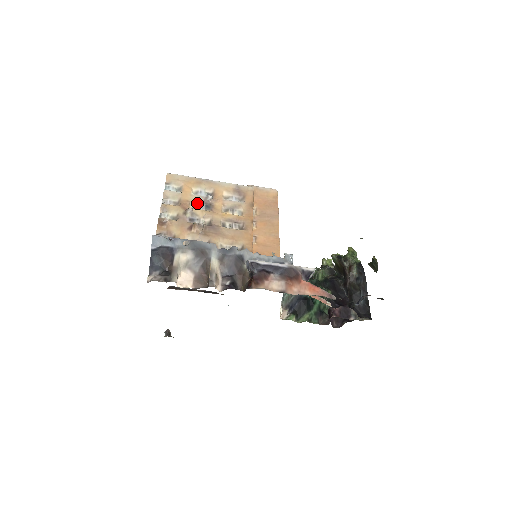
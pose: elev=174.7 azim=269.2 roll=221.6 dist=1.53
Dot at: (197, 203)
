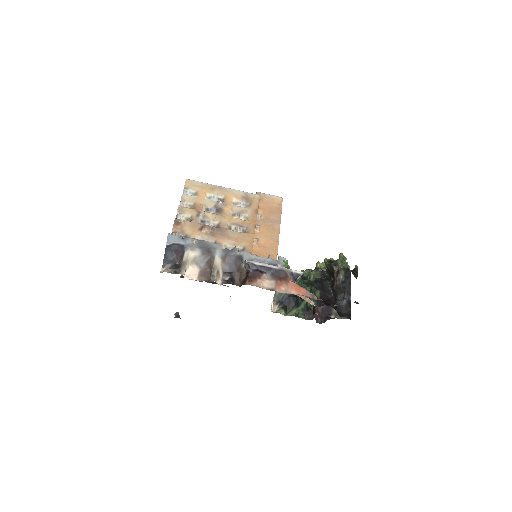
Dot at: (209, 207)
